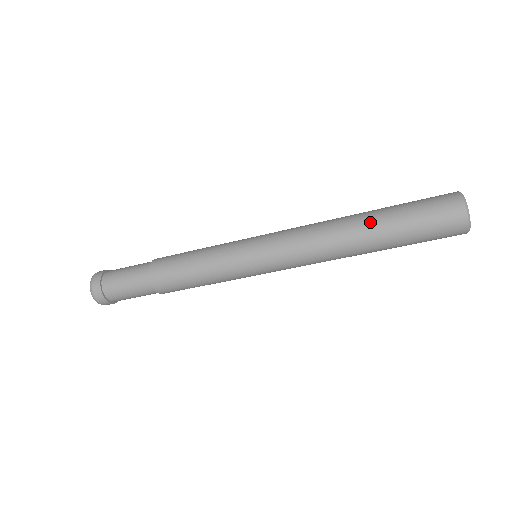
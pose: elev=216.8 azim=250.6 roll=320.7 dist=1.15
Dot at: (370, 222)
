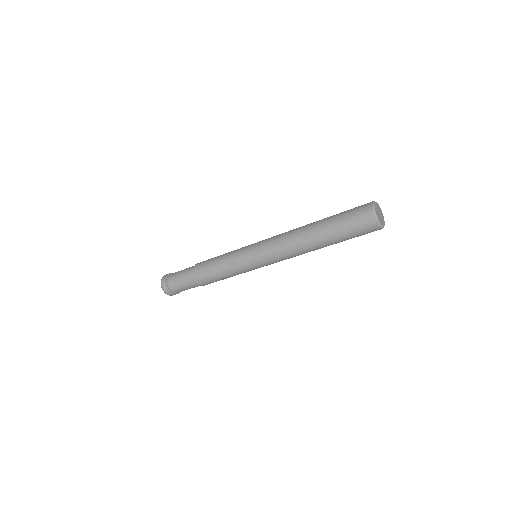
Dot at: (318, 222)
